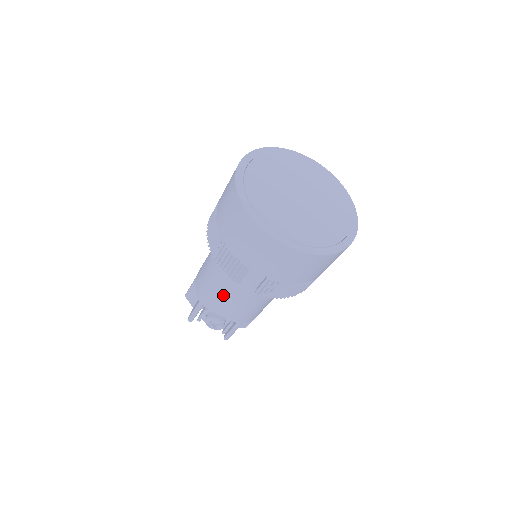
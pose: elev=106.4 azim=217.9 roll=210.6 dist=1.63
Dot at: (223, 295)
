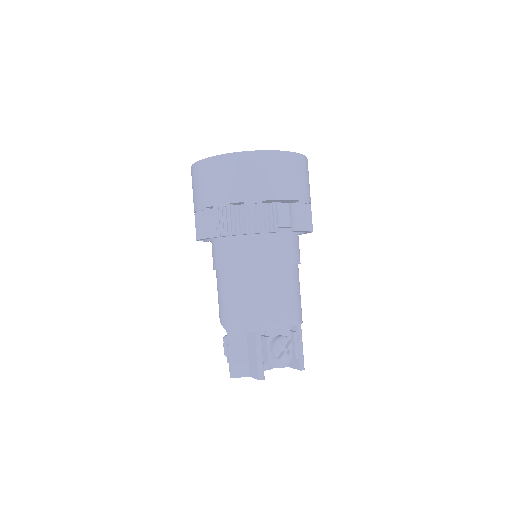
Dot at: (271, 286)
